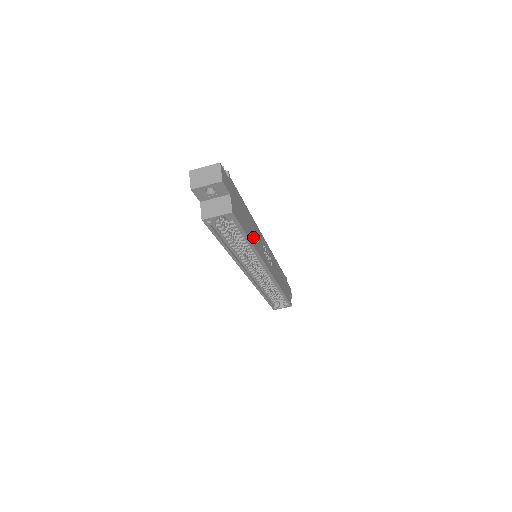
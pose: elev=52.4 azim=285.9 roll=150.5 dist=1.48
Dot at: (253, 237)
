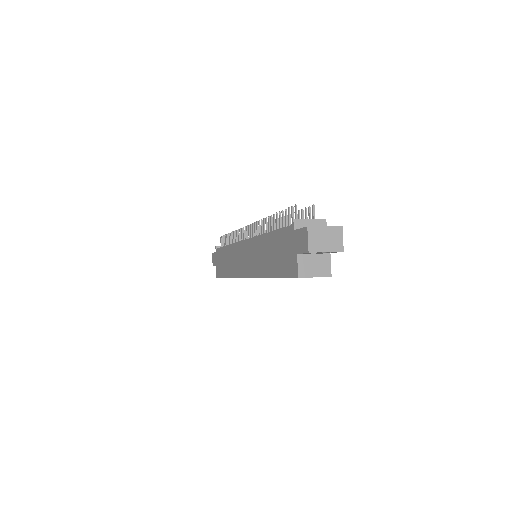
Dot at: occluded
